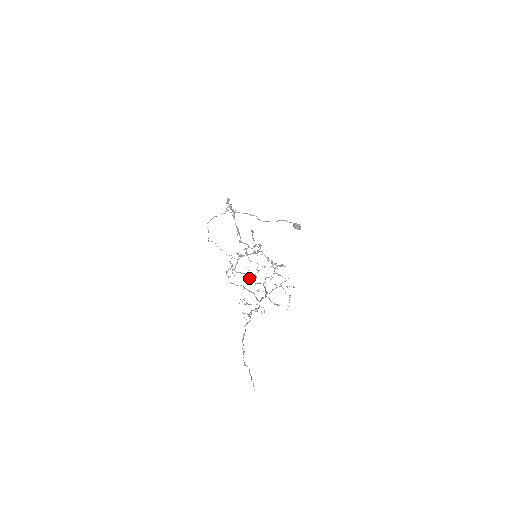
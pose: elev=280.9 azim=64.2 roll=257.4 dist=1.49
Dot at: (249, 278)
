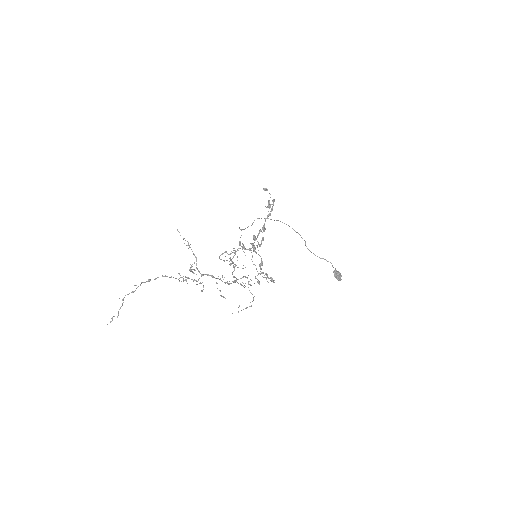
Dot at: (234, 270)
